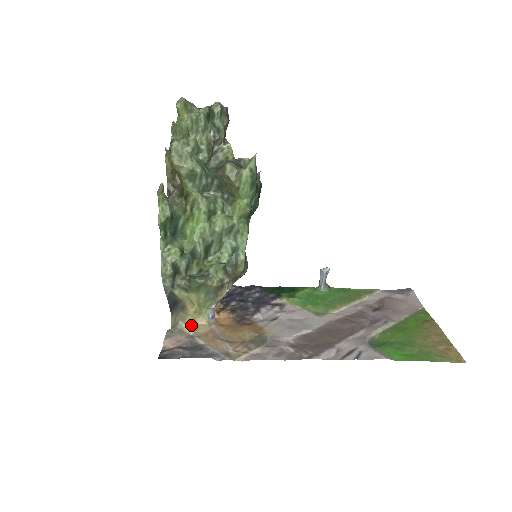
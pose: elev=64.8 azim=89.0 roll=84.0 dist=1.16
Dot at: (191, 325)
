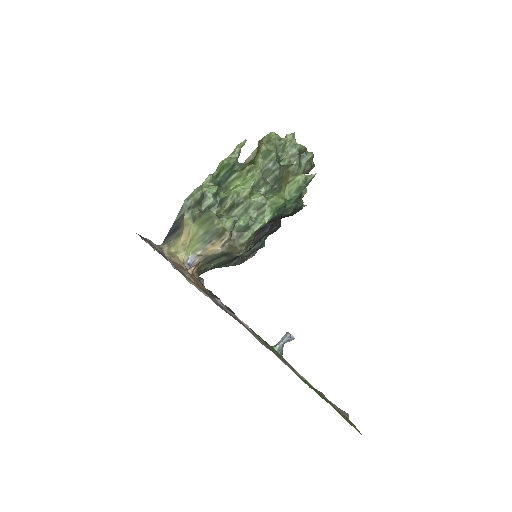
Dot at: (171, 252)
